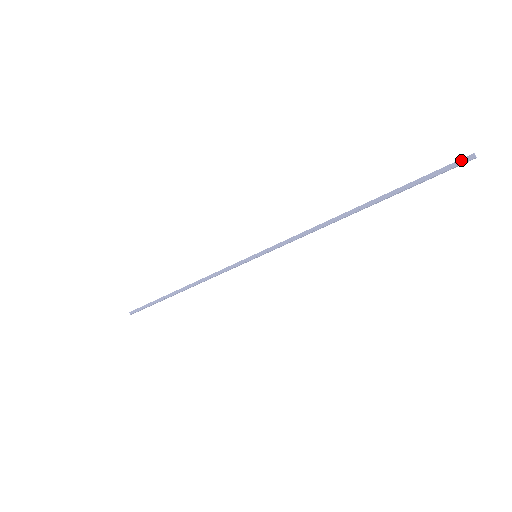
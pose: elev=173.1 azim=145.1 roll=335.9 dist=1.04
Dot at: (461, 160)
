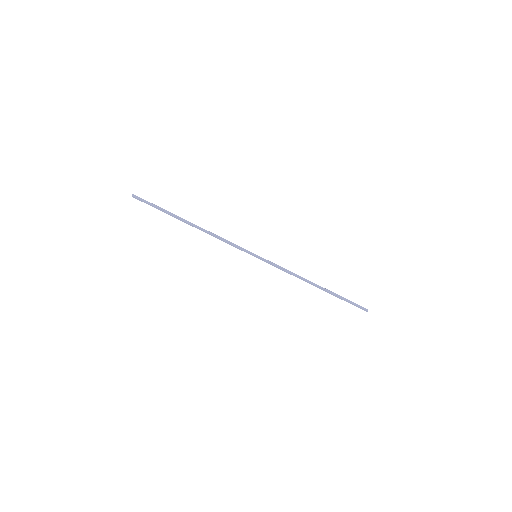
Dot at: (364, 308)
